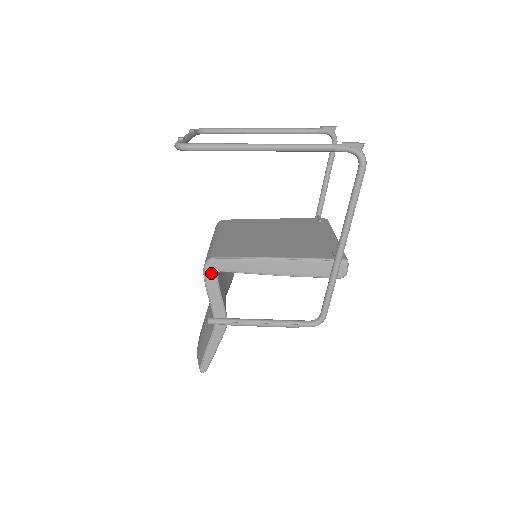
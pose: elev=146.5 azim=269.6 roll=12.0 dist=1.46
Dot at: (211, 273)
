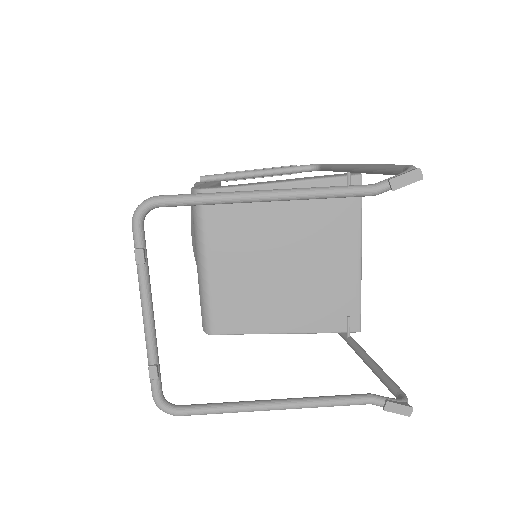
Dot at: occluded
